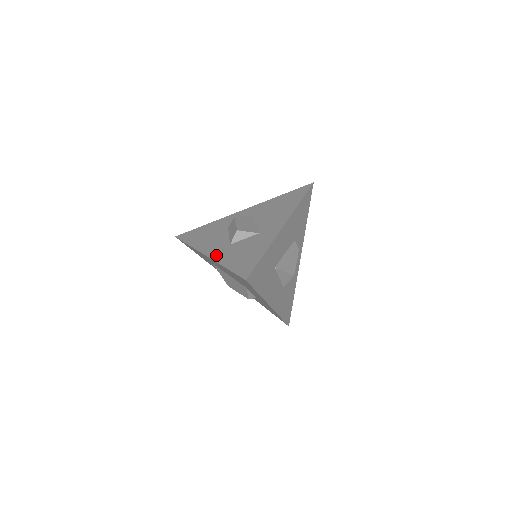
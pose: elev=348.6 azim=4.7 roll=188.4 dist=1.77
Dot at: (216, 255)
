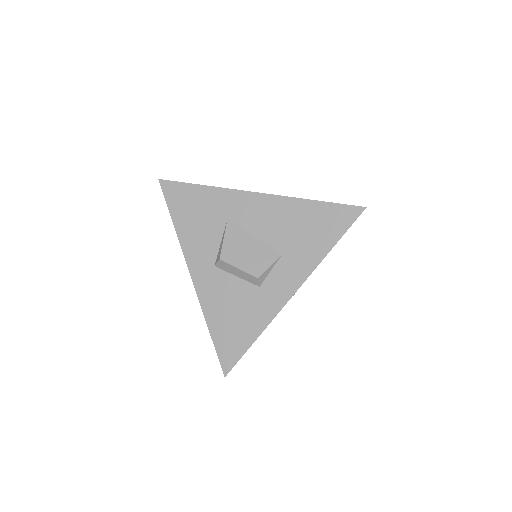
Dot at: occluded
